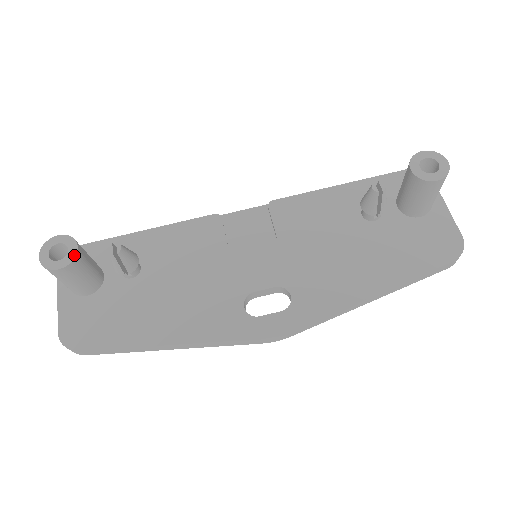
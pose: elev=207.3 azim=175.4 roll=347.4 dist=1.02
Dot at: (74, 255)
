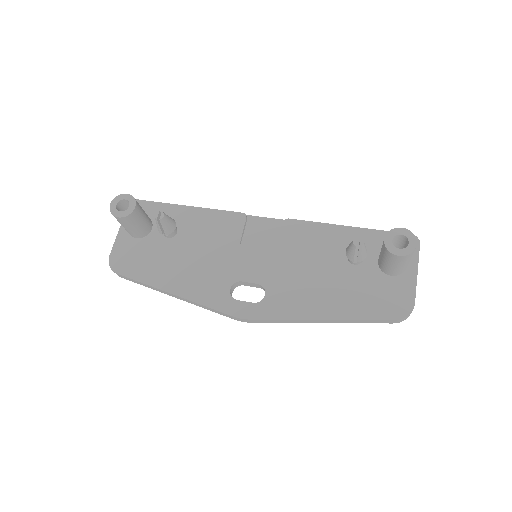
Dot at: (131, 211)
